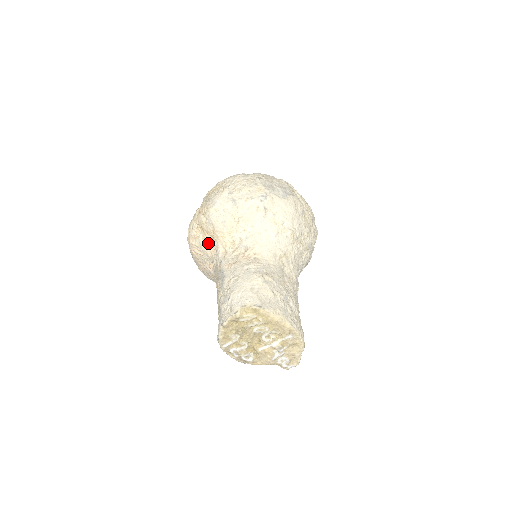
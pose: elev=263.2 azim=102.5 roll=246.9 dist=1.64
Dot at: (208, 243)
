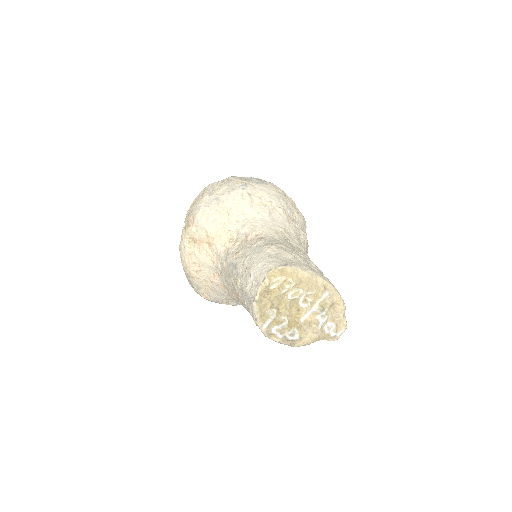
Dot at: (205, 252)
